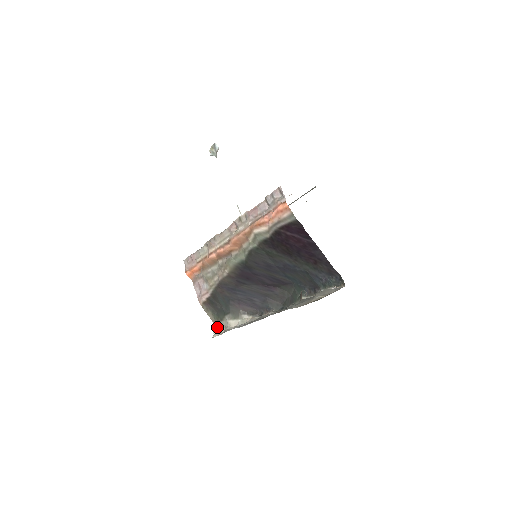
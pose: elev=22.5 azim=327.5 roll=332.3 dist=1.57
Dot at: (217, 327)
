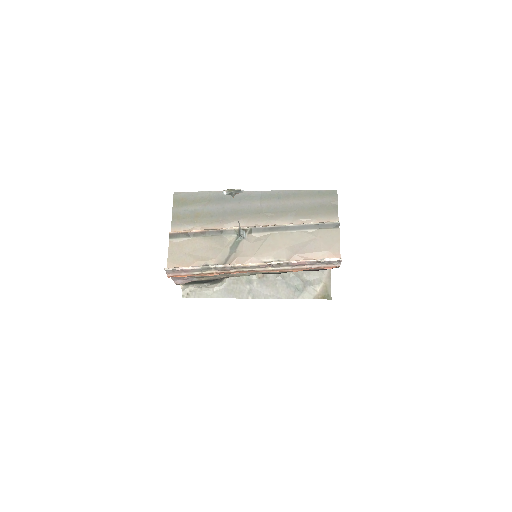
Dot at: (186, 286)
